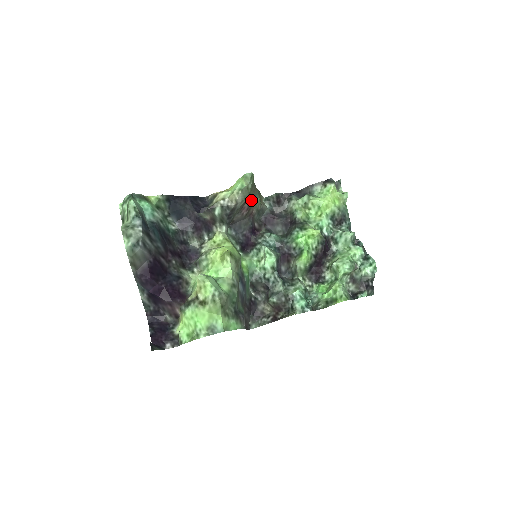
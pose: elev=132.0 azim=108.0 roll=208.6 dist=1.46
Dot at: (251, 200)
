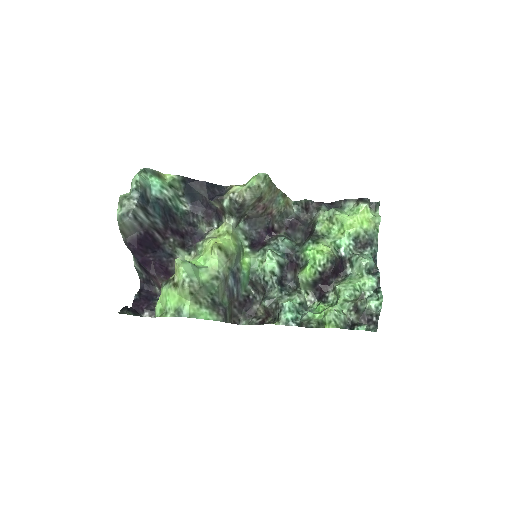
Dot at: (269, 200)
